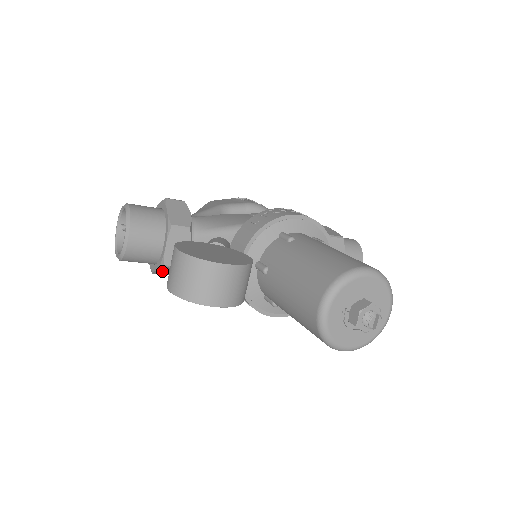
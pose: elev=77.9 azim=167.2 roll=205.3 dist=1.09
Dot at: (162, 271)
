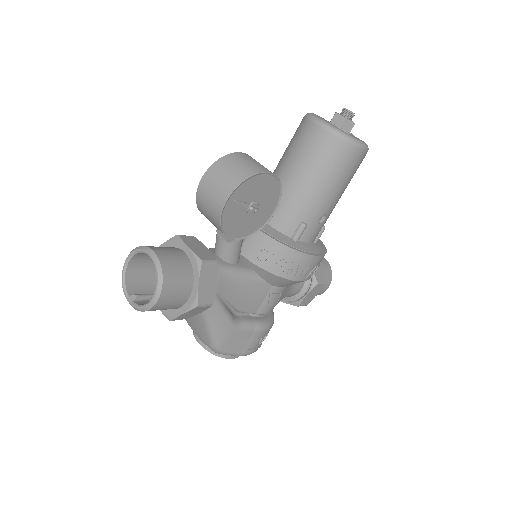
Dot at: (204, 286)
